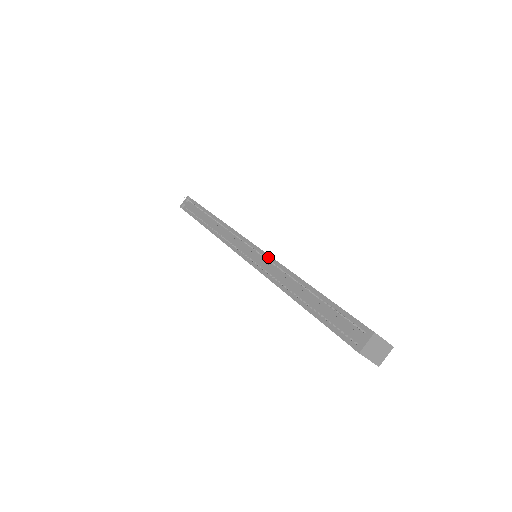
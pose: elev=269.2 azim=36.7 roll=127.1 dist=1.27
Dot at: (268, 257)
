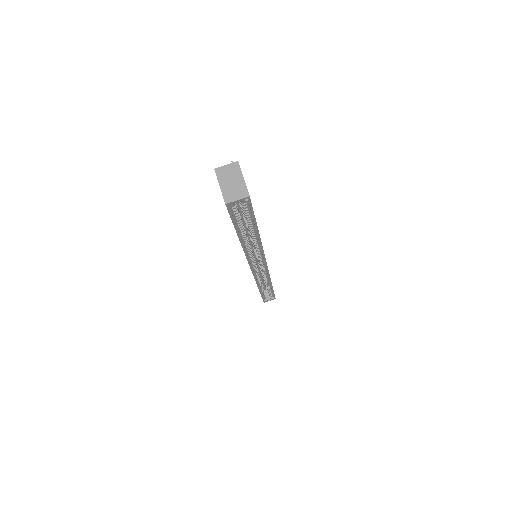
Dot at: occluded
